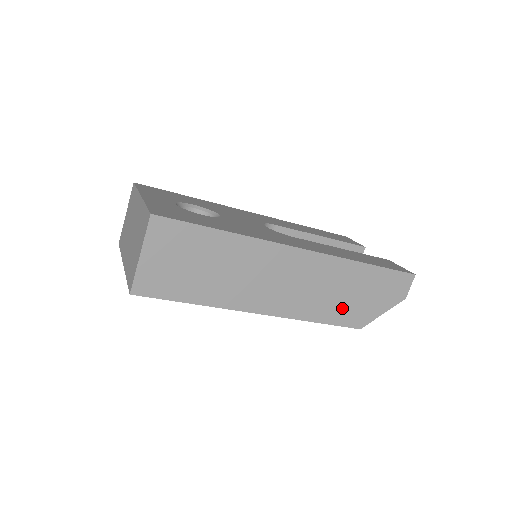
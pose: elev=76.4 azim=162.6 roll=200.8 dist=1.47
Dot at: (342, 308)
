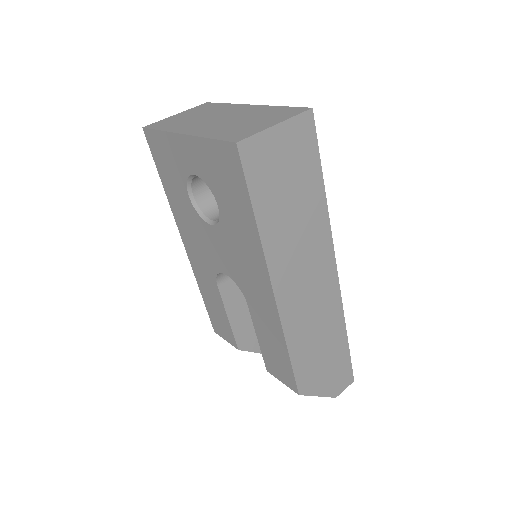
Dot at: (309, 358)
